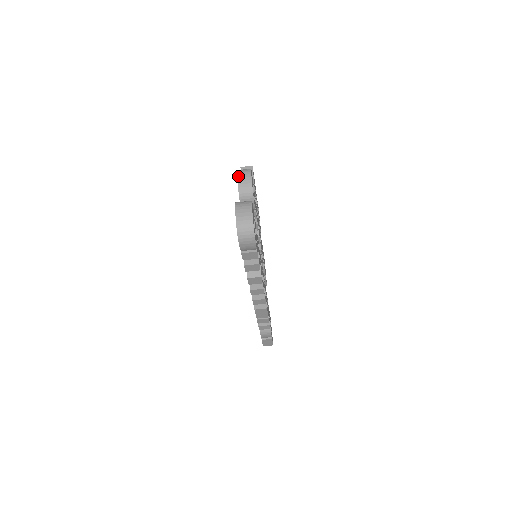
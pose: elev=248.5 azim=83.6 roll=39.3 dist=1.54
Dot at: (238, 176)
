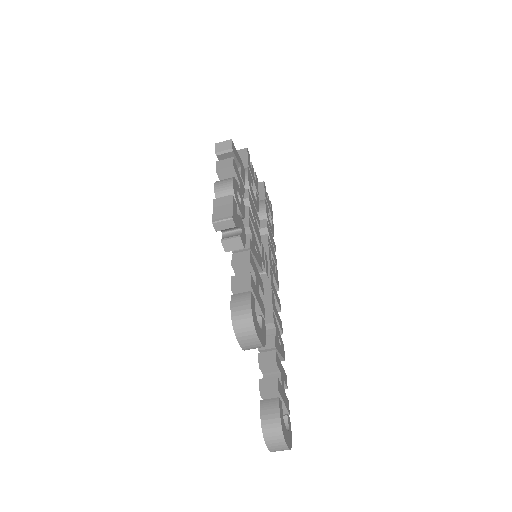
Dot at: (239, 342)
